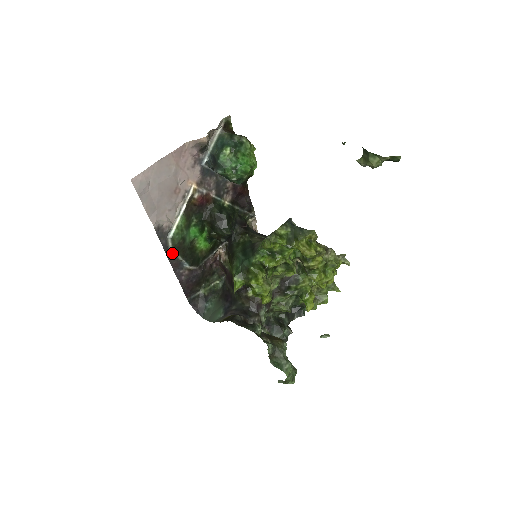
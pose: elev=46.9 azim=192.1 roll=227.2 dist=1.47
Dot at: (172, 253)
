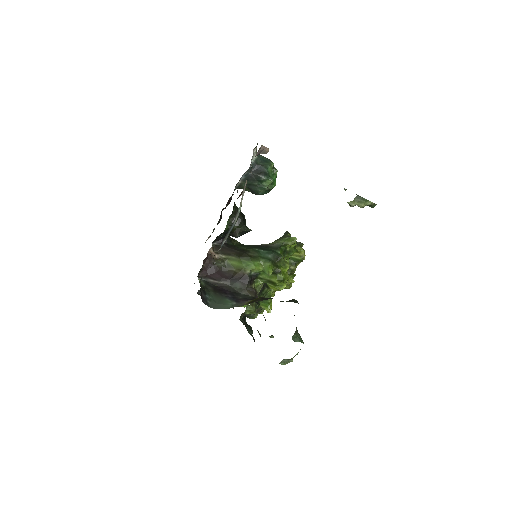
Dot at: (230, 229)
